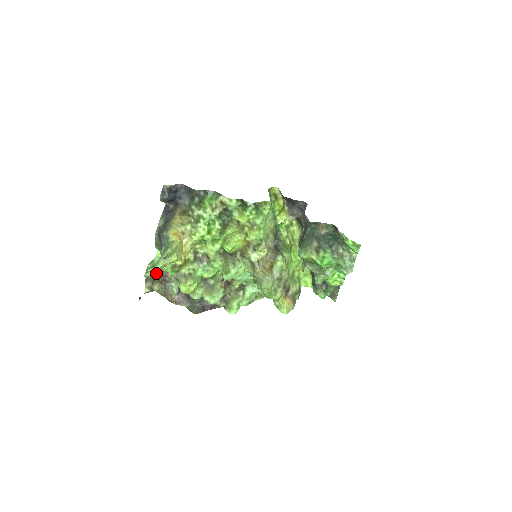
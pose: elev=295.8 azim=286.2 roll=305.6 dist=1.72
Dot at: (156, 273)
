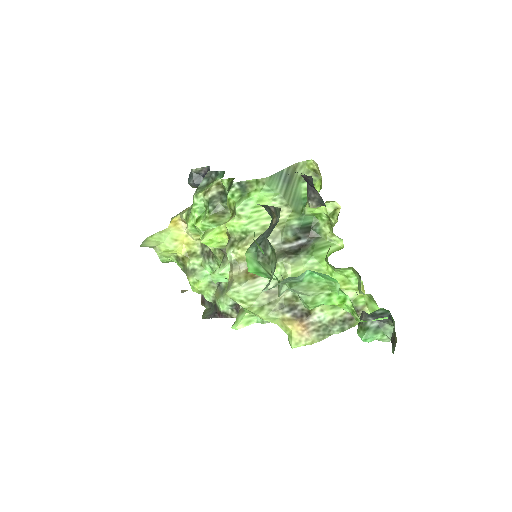
Dot at: occluded
